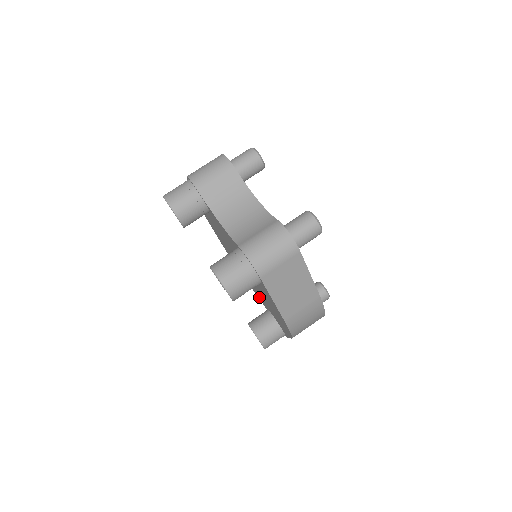
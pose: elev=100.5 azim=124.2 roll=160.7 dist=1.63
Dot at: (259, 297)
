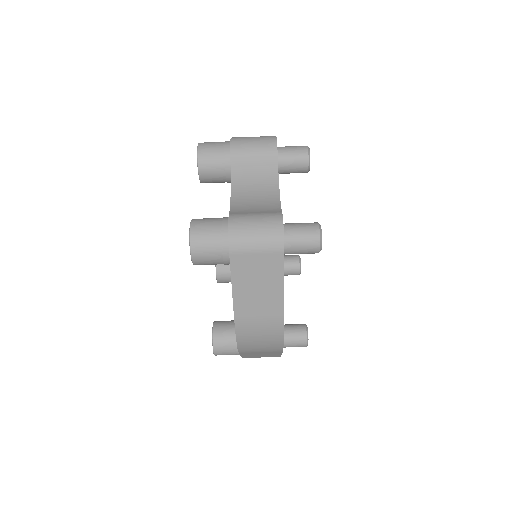
Dot at: occluded
